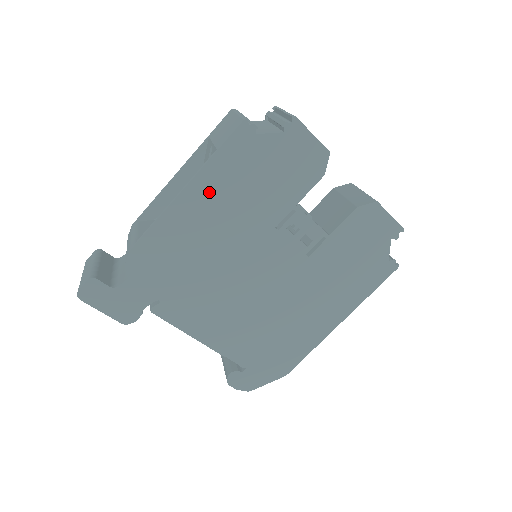
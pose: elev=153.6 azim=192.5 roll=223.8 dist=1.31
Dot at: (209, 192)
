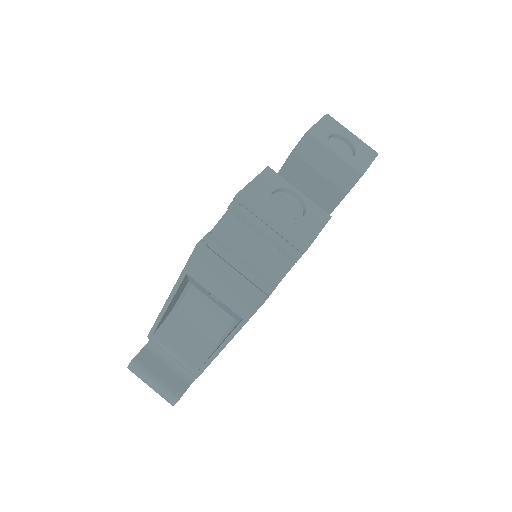
Dot at: occluded
